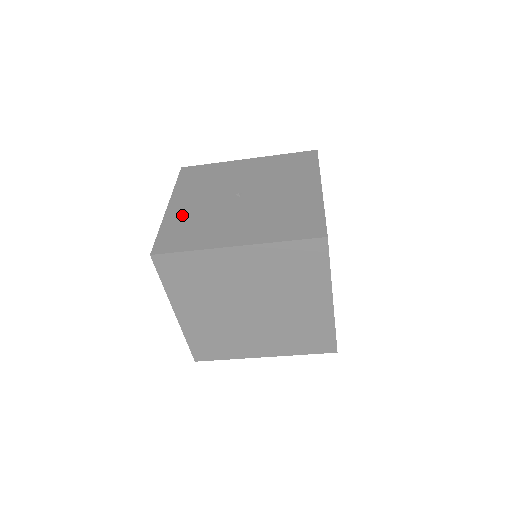
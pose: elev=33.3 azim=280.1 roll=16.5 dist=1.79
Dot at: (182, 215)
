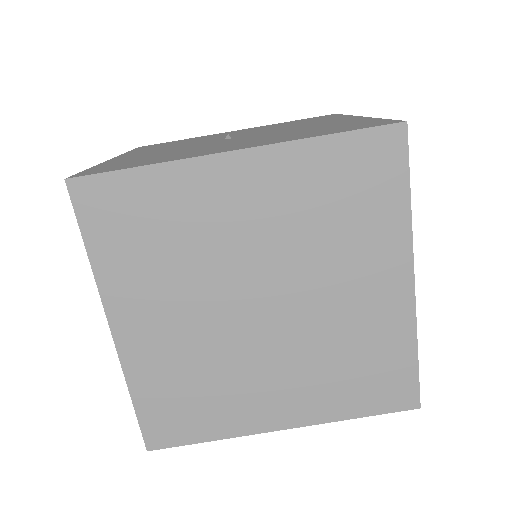
Dot at: (134, 157)
